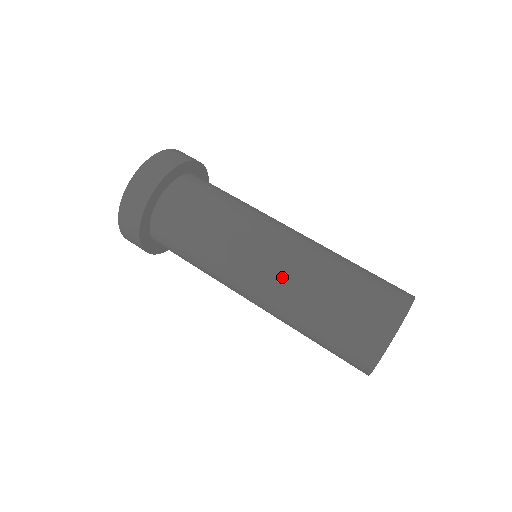
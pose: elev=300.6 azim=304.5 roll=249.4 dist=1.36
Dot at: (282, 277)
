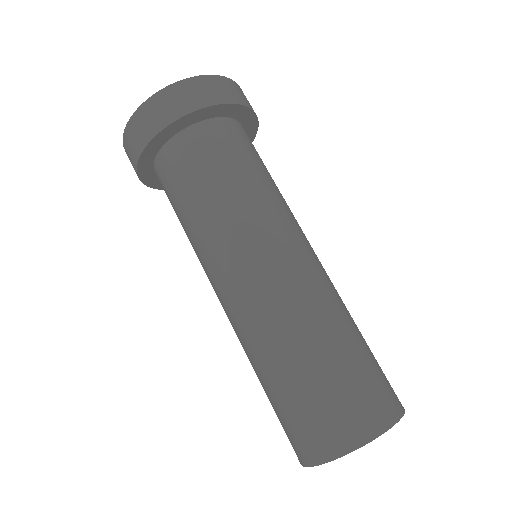
Dot at: (286, 294)
